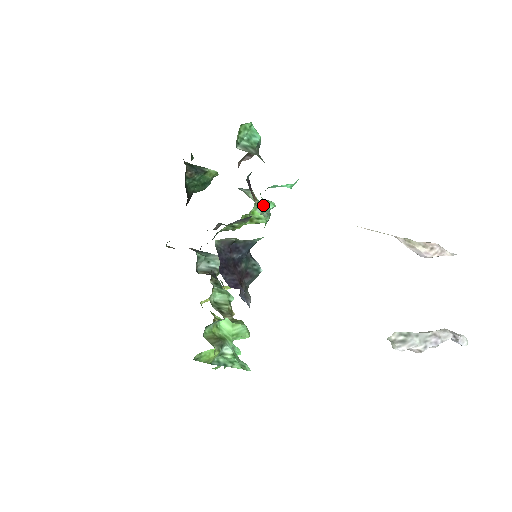
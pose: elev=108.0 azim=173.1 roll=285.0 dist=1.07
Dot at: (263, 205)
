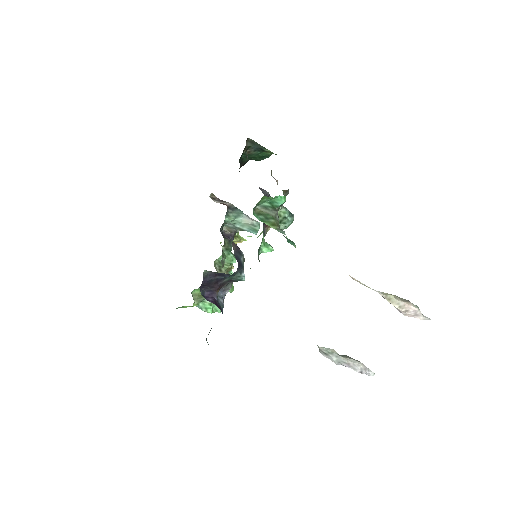
Dot at: (286, 217)
